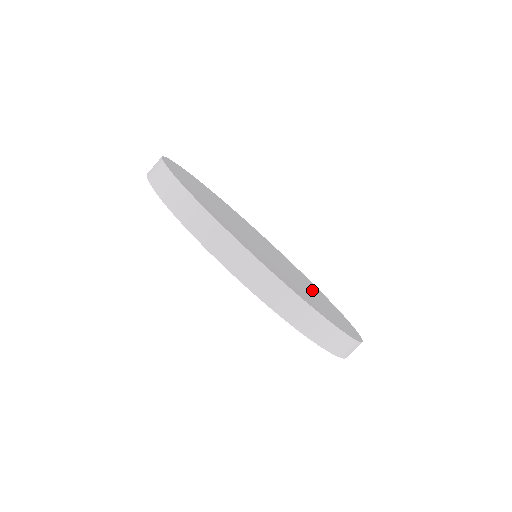
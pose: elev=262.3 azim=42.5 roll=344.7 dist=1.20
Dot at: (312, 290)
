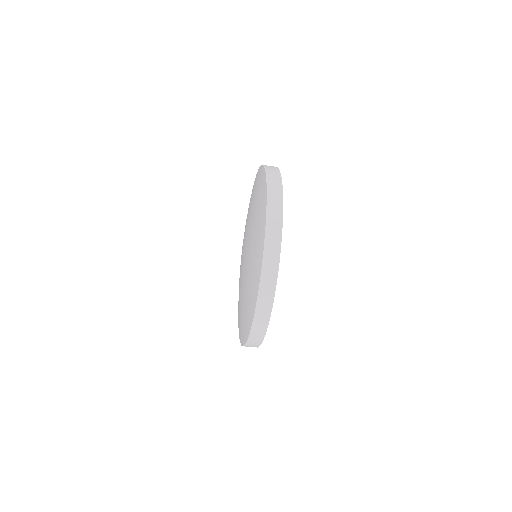
Dot at: occluded
